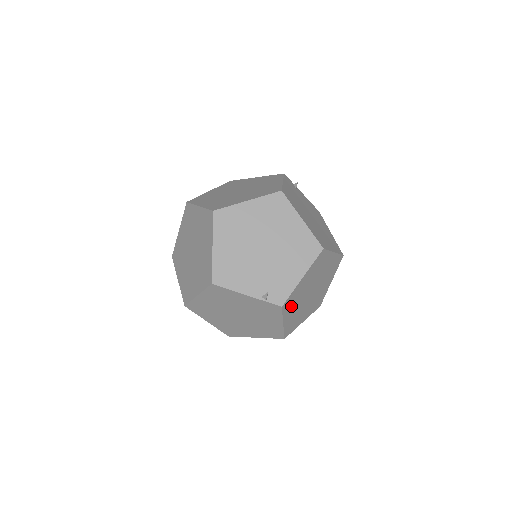
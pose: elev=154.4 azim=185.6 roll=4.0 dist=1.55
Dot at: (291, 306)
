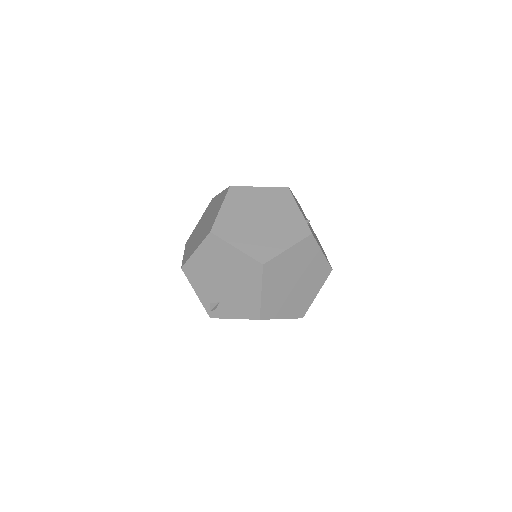
Dot at: (301, 251)
